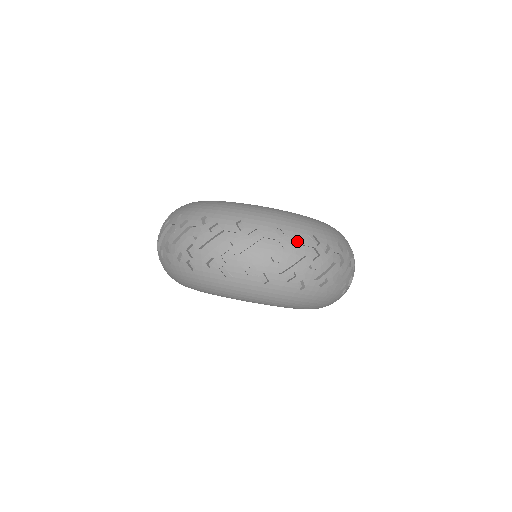
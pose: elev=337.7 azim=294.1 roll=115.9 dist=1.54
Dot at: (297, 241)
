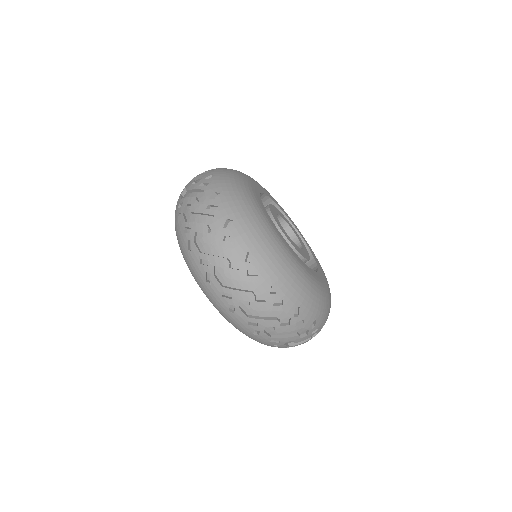
Dot at: (281, 304)
